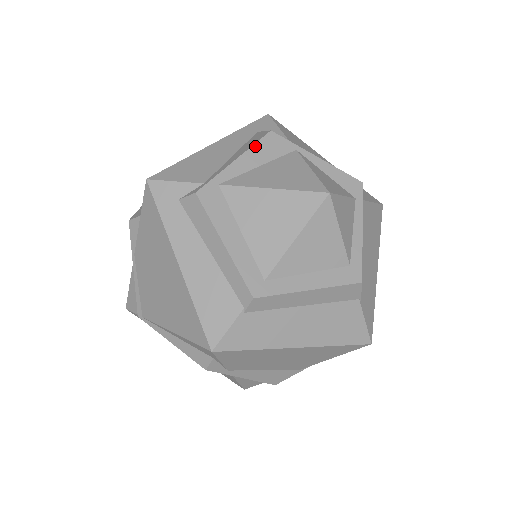
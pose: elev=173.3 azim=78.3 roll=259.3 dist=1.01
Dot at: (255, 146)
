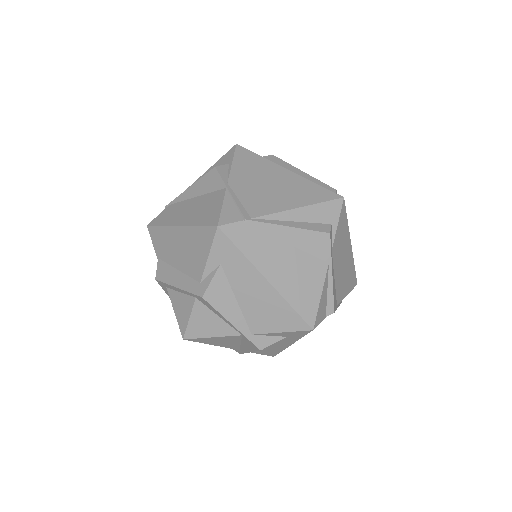
Dot at: occluded
